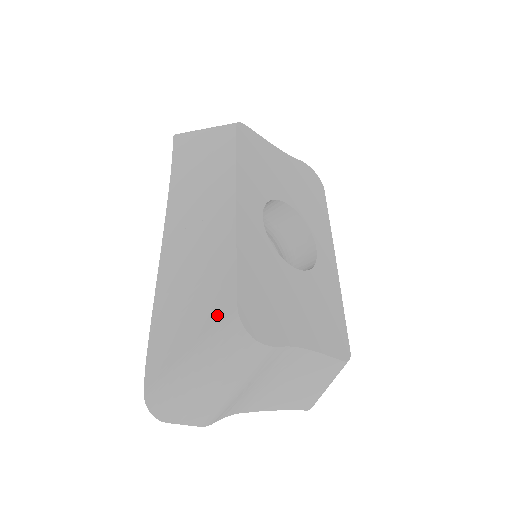
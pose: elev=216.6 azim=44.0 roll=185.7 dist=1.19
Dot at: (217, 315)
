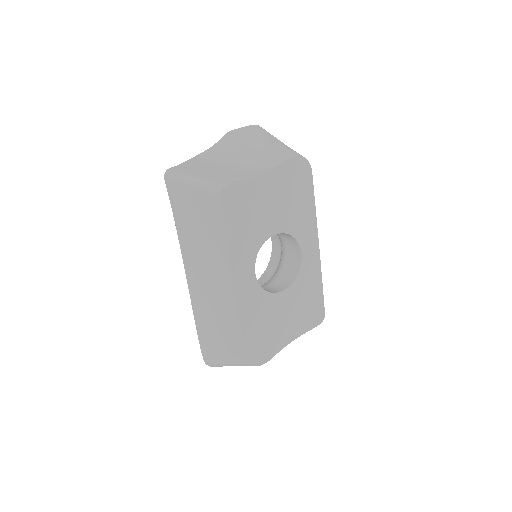
Dot at: (235, 353)
